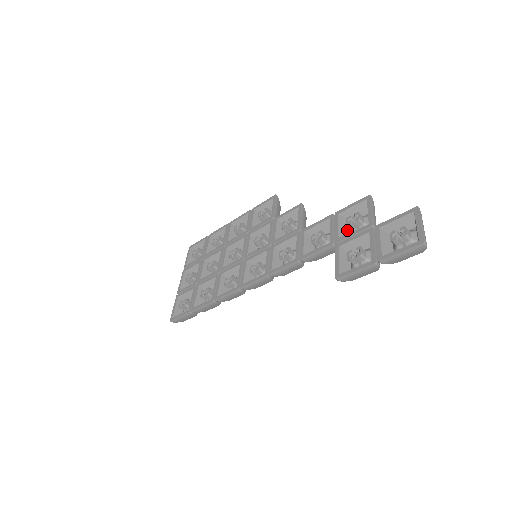
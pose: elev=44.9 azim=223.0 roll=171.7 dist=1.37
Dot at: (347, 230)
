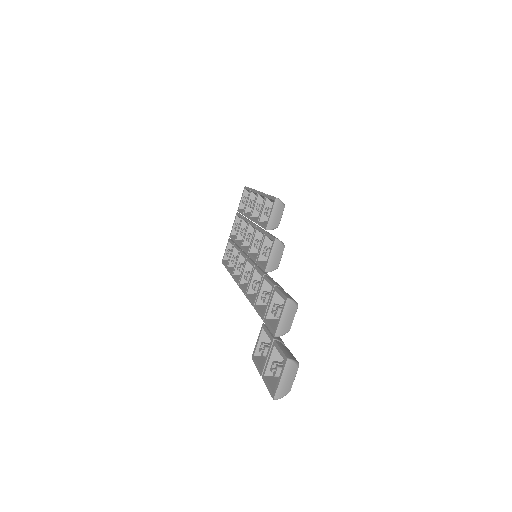
Dot at: occluded
